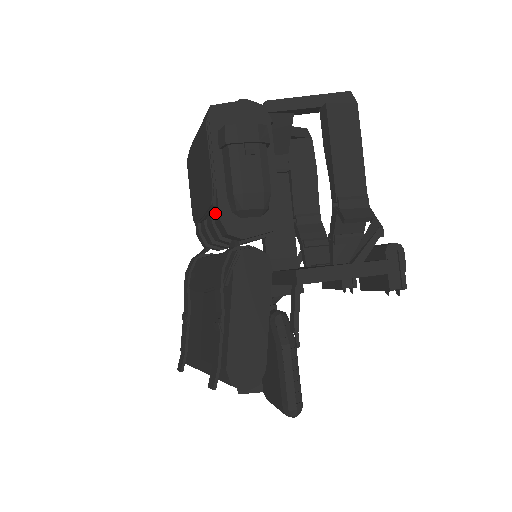
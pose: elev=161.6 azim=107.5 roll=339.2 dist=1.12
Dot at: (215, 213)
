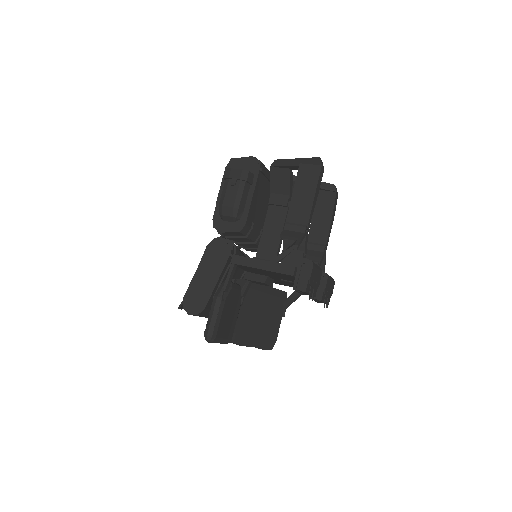
Dot at: occluded
